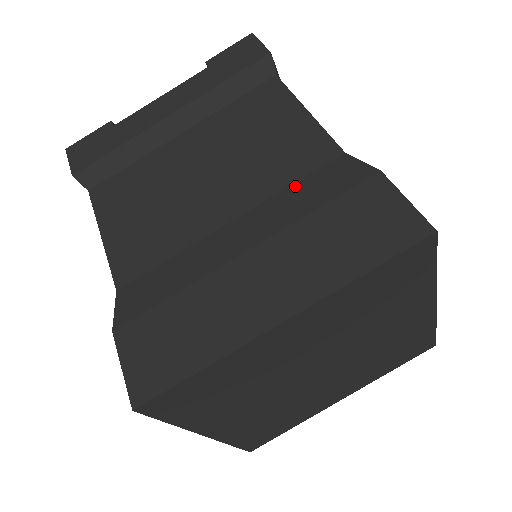
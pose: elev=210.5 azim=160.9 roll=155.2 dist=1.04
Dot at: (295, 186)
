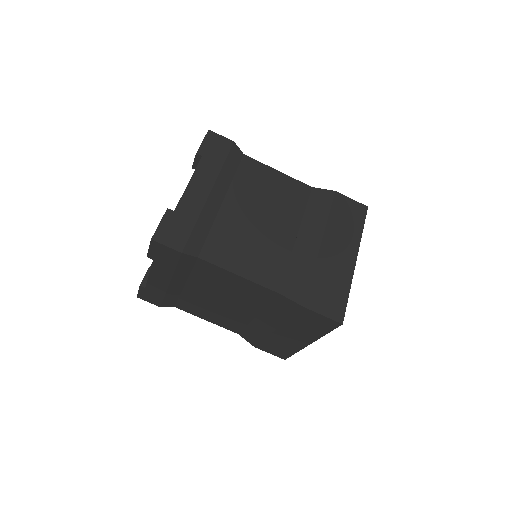
Dot at: (308, 209)
